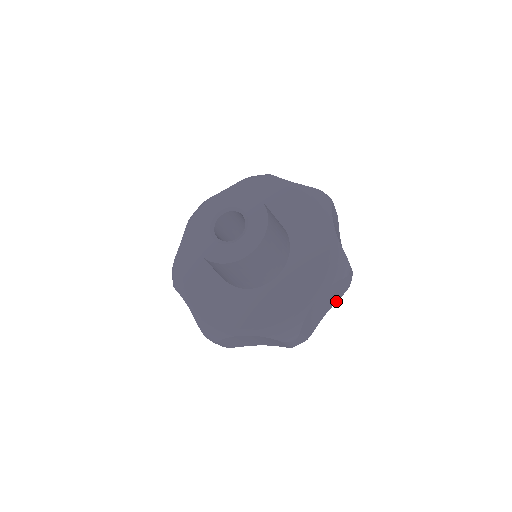
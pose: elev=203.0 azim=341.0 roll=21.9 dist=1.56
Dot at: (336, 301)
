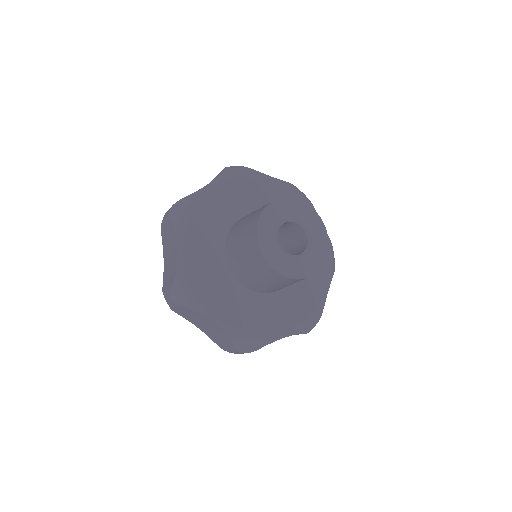
Dot at: occluded
